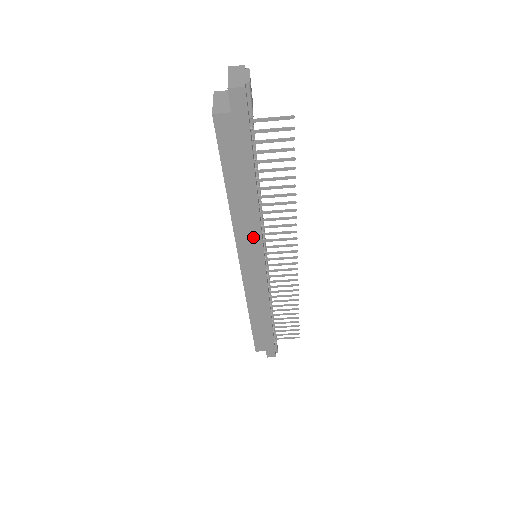
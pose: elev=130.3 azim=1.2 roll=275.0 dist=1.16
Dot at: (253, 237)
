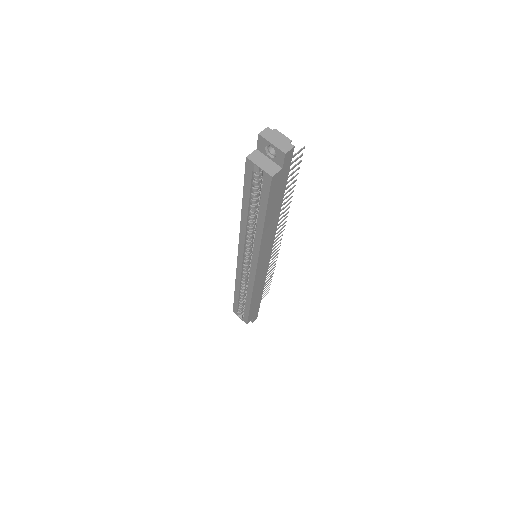
Dot at: (269, 244)
